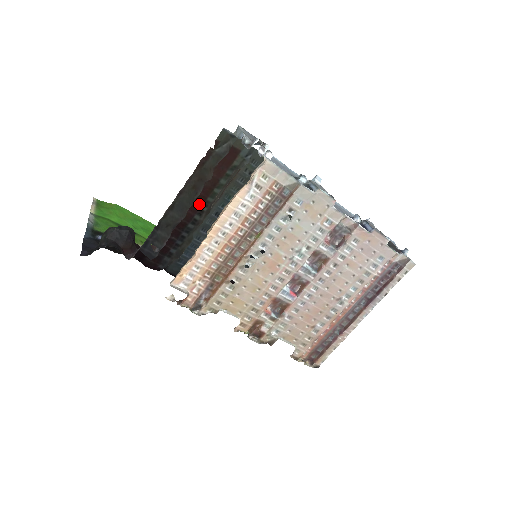
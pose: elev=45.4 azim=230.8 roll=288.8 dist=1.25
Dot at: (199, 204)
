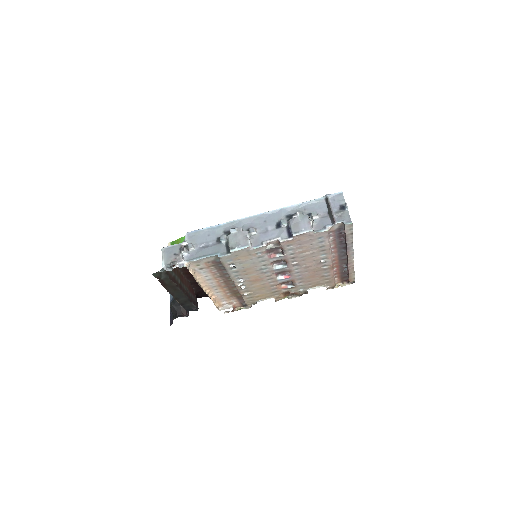
Dot at: occluded
